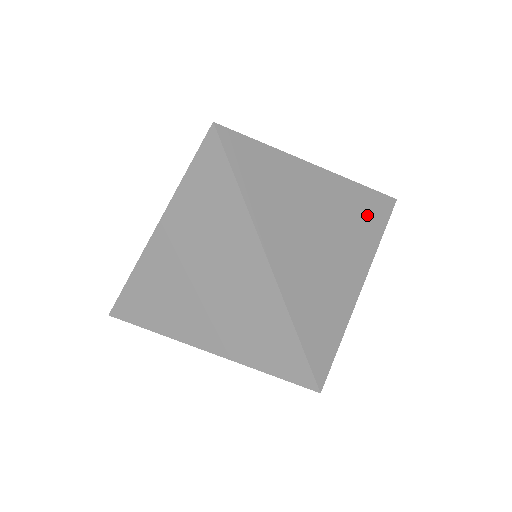
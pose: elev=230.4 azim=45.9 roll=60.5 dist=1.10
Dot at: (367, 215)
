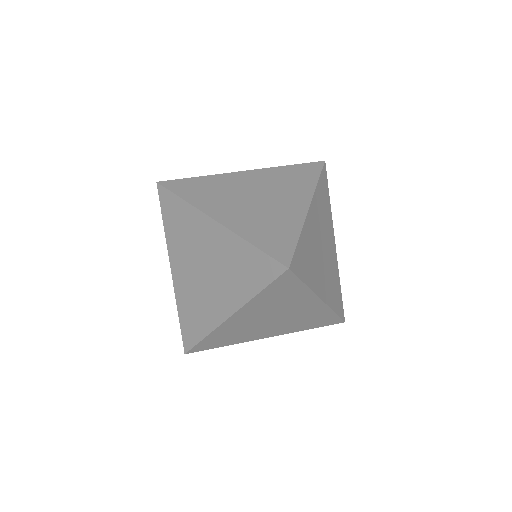
Dot at: (336, 293)
